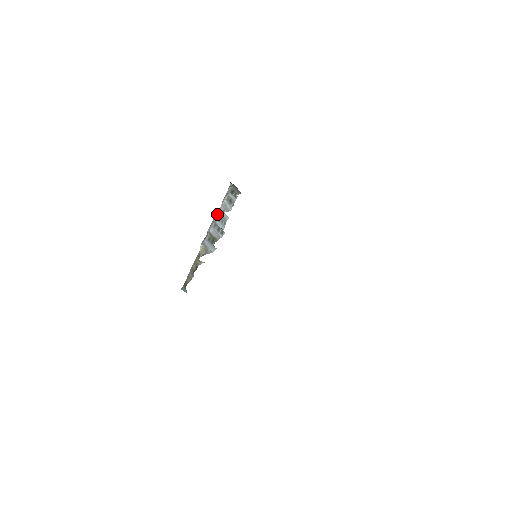
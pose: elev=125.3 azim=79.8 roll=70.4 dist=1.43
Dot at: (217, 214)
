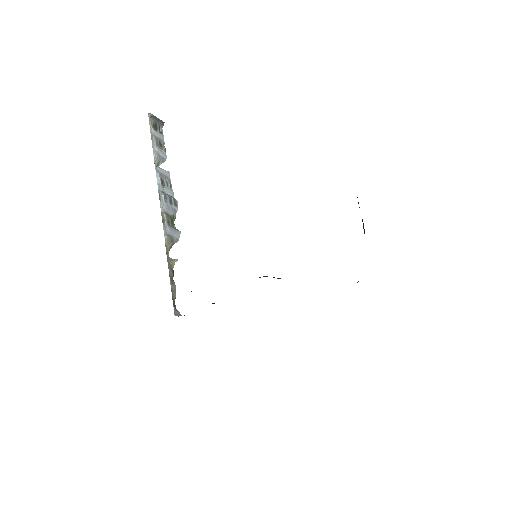
Dot at: (158, 176)
